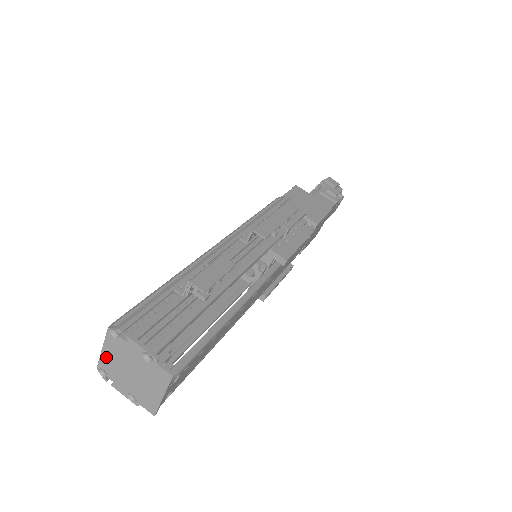
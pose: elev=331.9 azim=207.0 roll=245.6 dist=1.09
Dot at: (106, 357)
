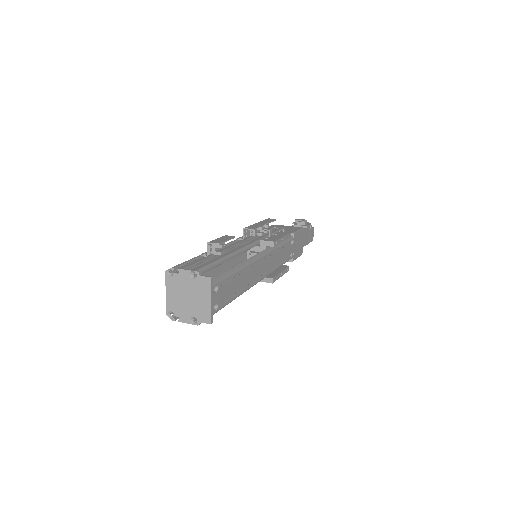
Dot at: (170, 298)
